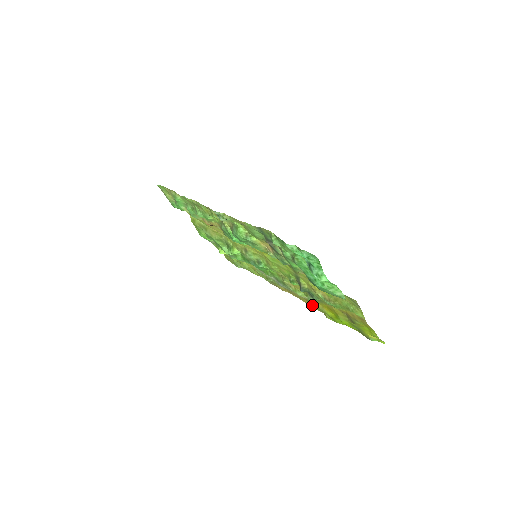
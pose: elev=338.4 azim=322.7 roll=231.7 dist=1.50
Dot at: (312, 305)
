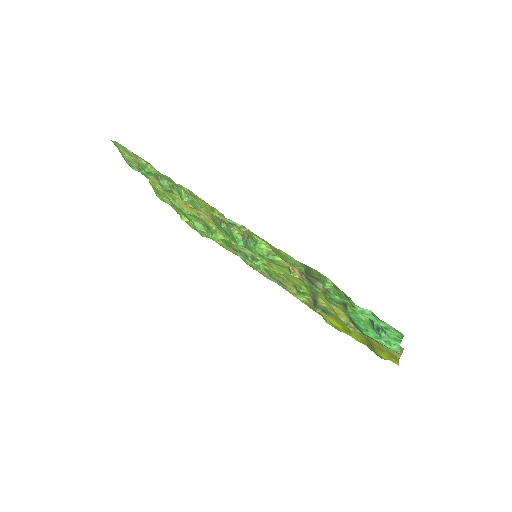
Dot at: (309, 306)
